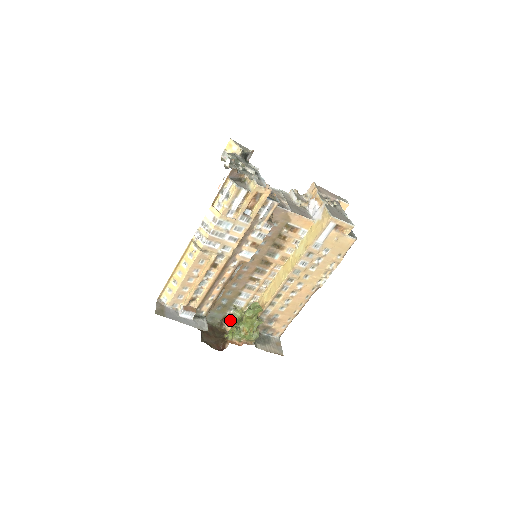
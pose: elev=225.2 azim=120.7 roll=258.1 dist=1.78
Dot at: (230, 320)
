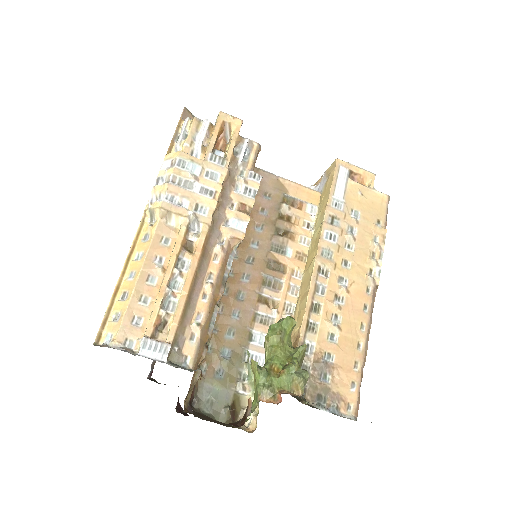
Dot at: occluded
